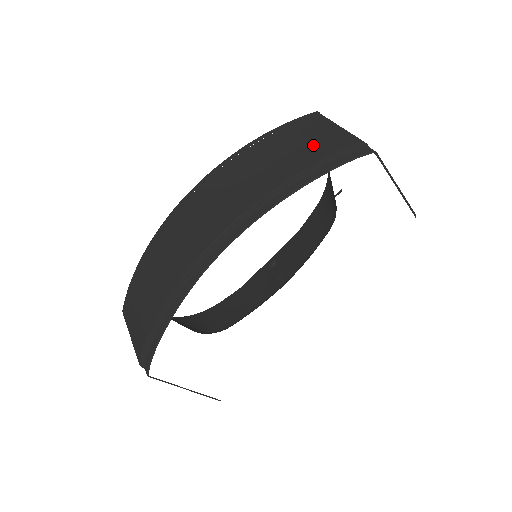
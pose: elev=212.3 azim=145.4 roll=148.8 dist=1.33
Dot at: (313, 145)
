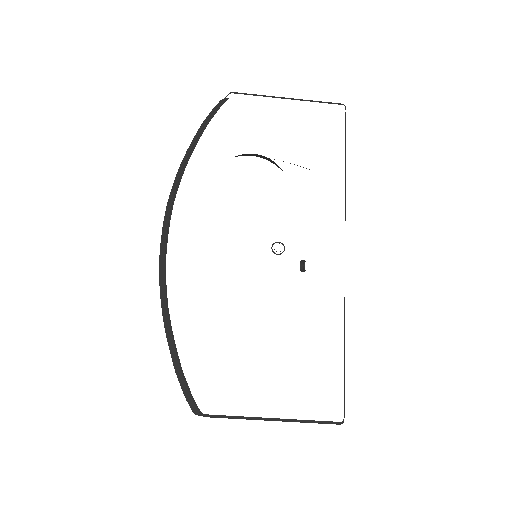
Dot at: occluded
